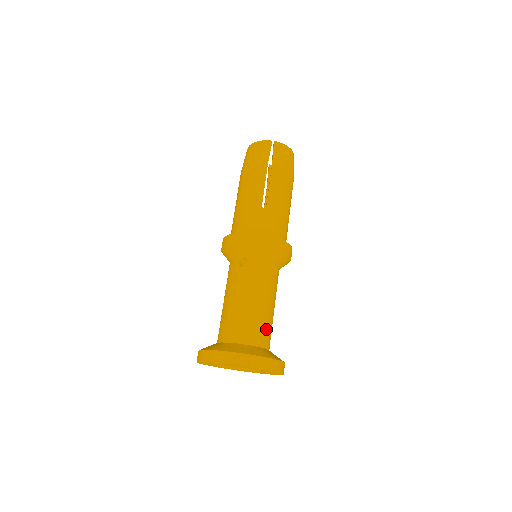
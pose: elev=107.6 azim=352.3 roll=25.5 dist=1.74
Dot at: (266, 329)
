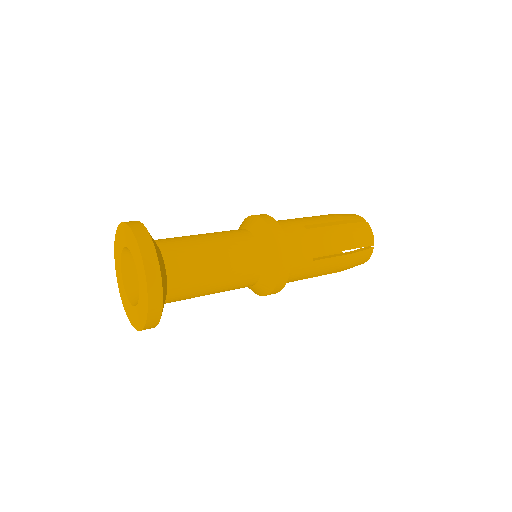
Dot at: (180, 243)
